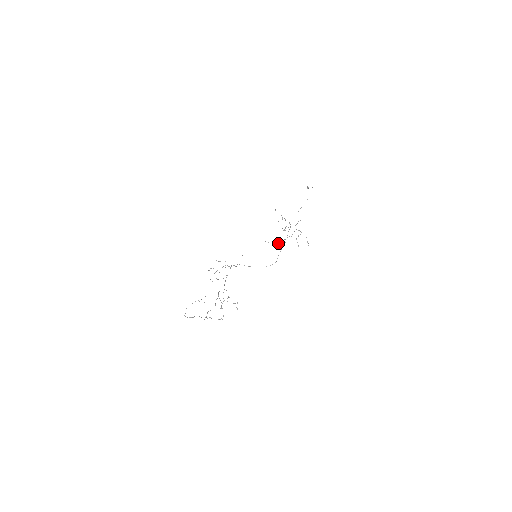
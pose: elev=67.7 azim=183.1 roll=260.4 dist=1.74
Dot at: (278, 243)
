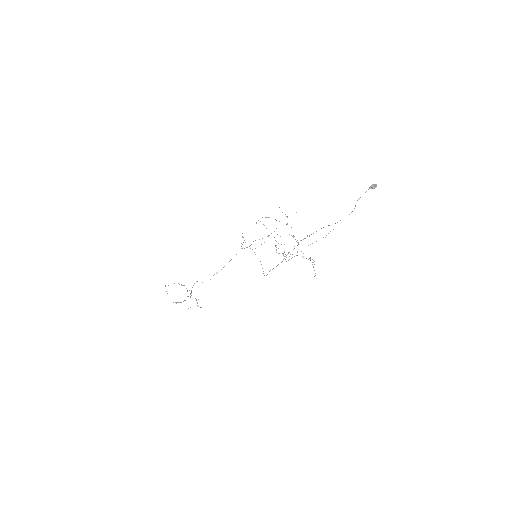
Dot at: occluded
